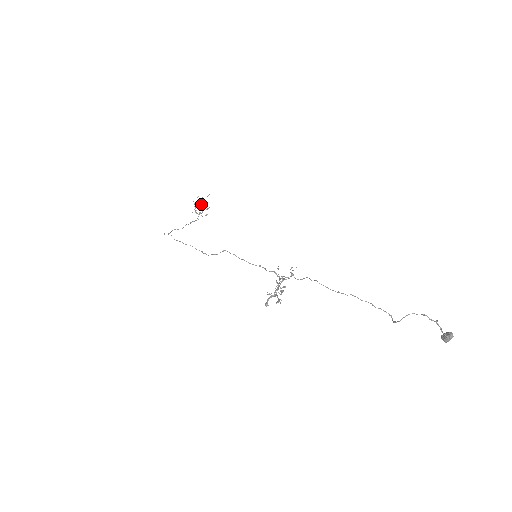
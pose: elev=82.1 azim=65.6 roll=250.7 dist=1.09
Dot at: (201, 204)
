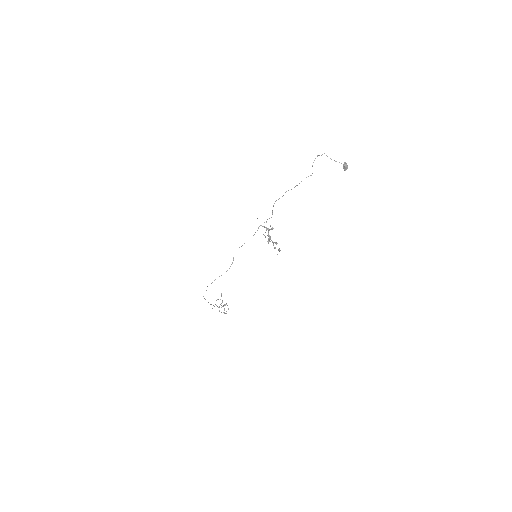
Dot at: (221, 303)
